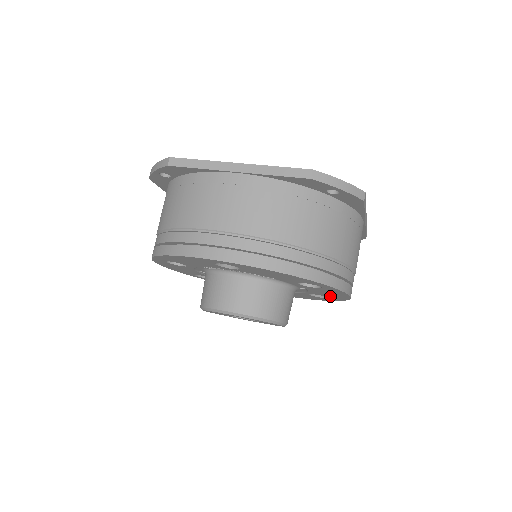
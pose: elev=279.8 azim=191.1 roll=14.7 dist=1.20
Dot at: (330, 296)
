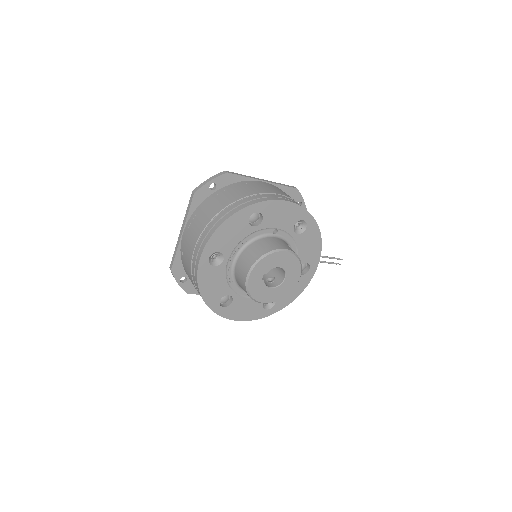
Dot at: (294, 218)
